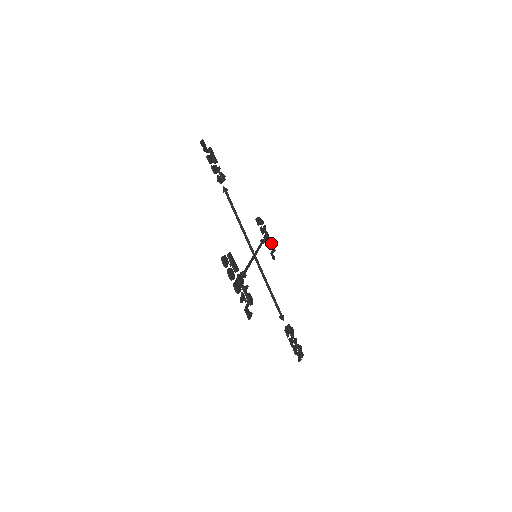
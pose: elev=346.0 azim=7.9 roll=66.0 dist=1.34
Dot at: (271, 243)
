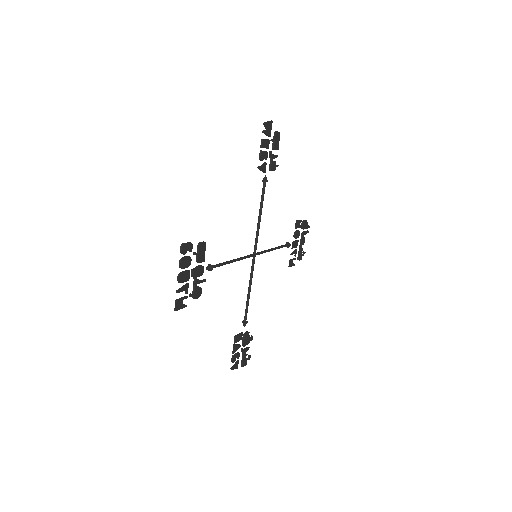
Dot at: (301, 250)
